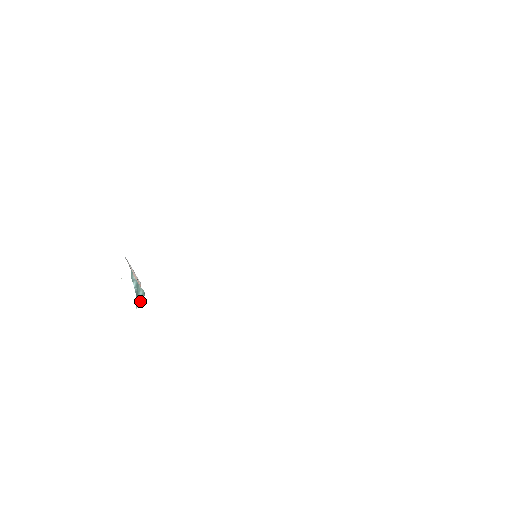
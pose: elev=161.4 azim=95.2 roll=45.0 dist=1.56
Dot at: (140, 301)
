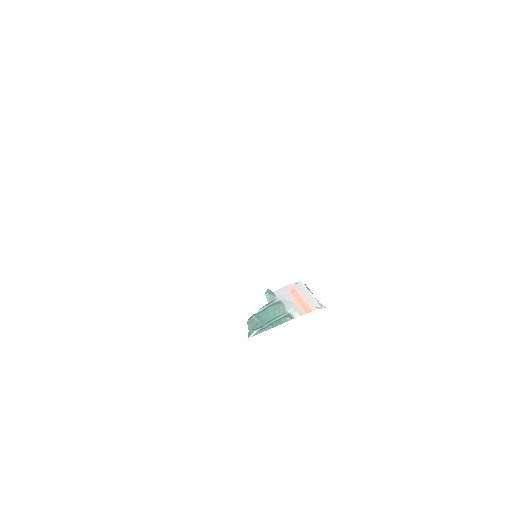
Dot at: (261, 328)
